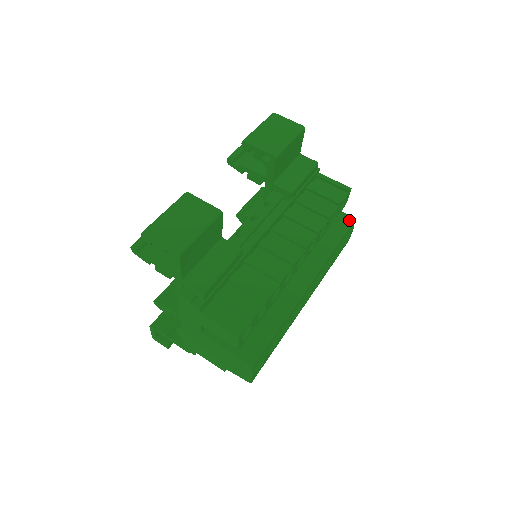
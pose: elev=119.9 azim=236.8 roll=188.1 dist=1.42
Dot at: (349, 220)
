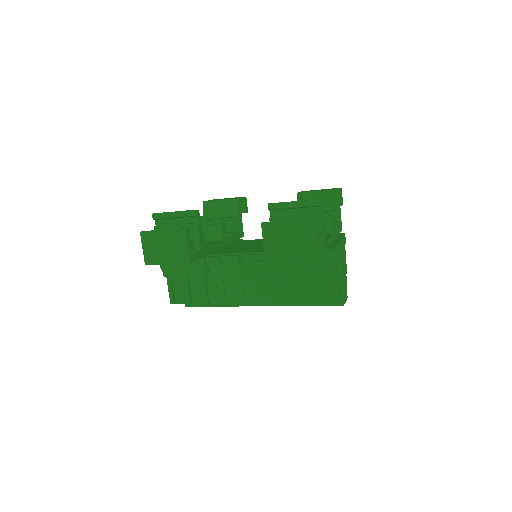
Dot at: occluded
